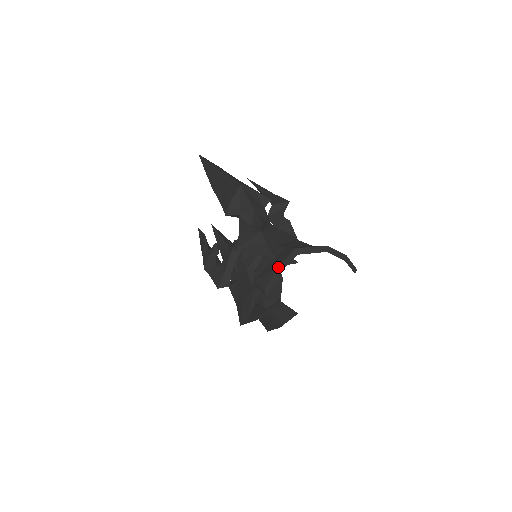
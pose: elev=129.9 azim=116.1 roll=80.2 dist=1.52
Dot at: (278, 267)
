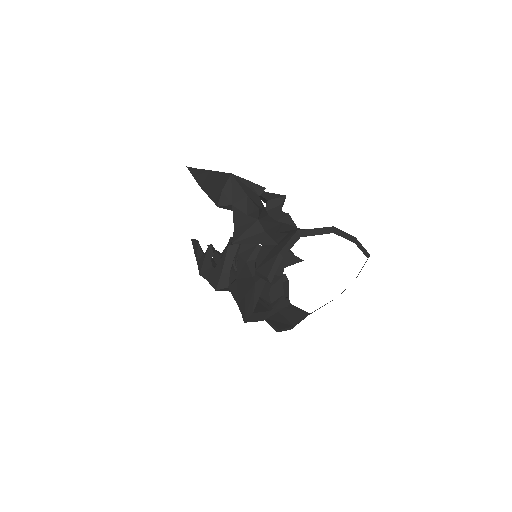
Dot at: (280, 250)
